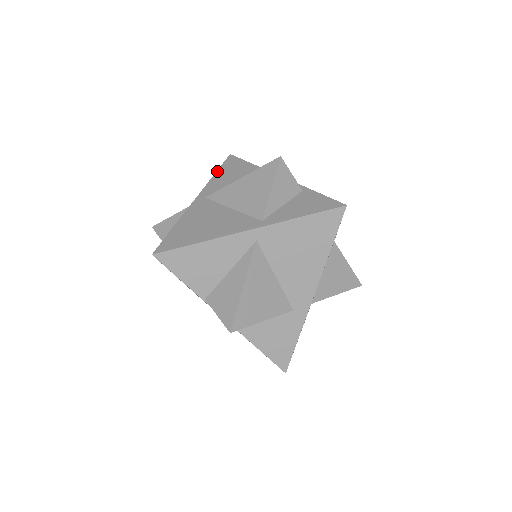
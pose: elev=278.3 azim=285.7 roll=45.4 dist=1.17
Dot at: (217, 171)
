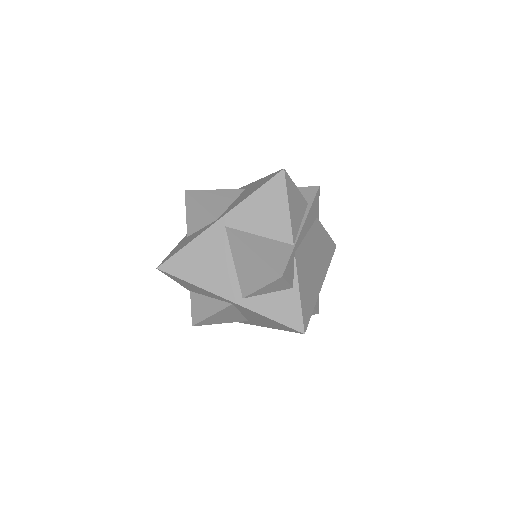
Dot at: (256, 191)
